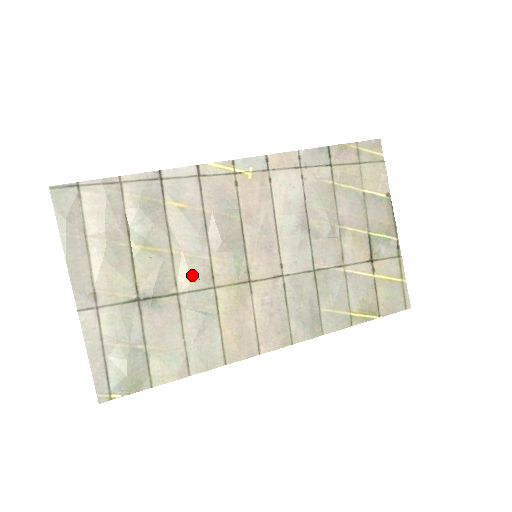
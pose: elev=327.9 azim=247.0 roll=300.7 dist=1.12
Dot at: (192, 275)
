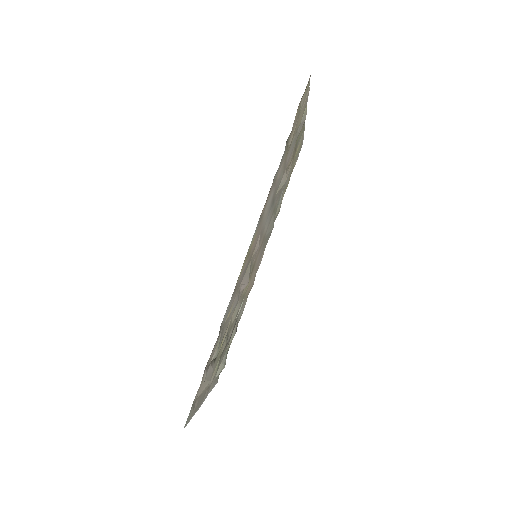
Dot at: occluded
